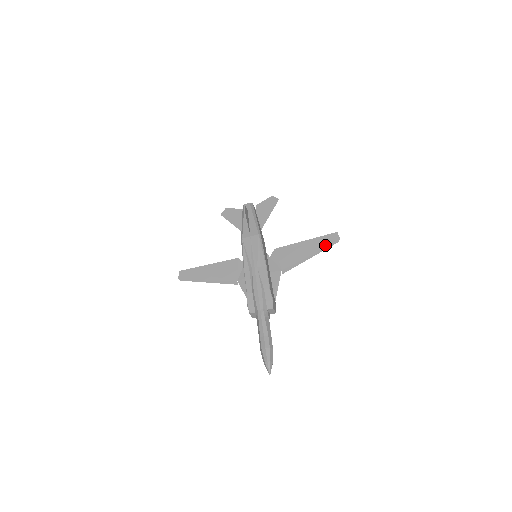
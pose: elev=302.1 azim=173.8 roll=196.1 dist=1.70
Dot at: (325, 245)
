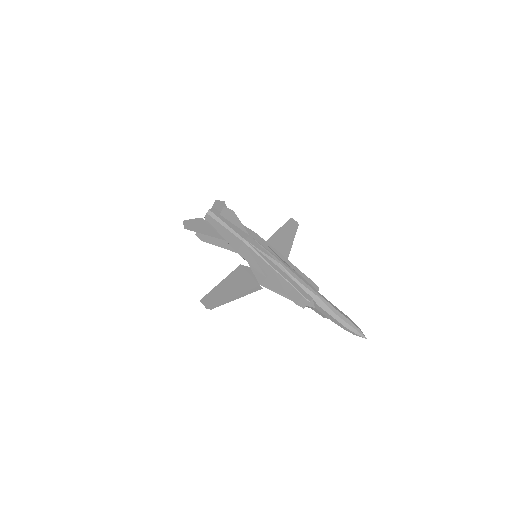
Dot at: (293, 230)
